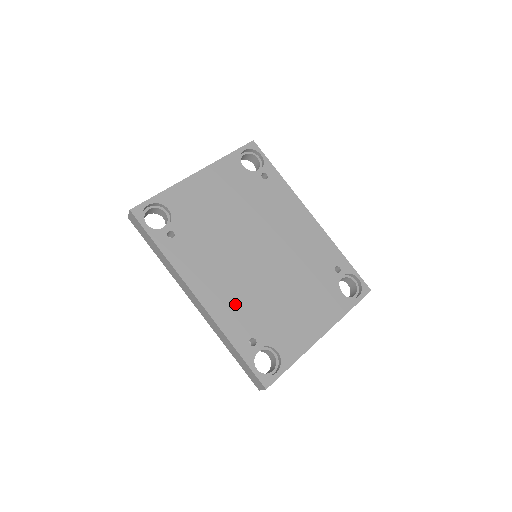
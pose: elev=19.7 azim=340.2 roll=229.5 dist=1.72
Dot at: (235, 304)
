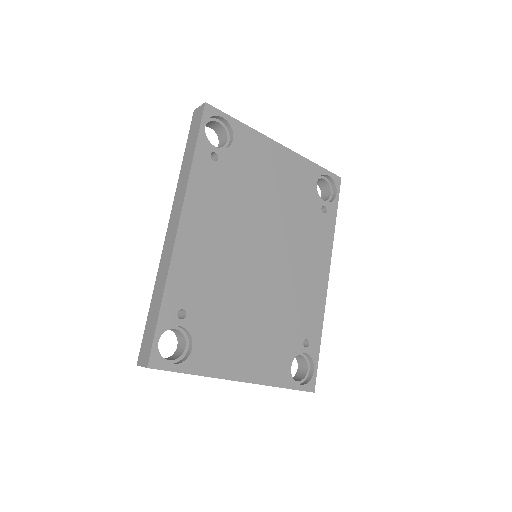
Dot at: (202, 267)
